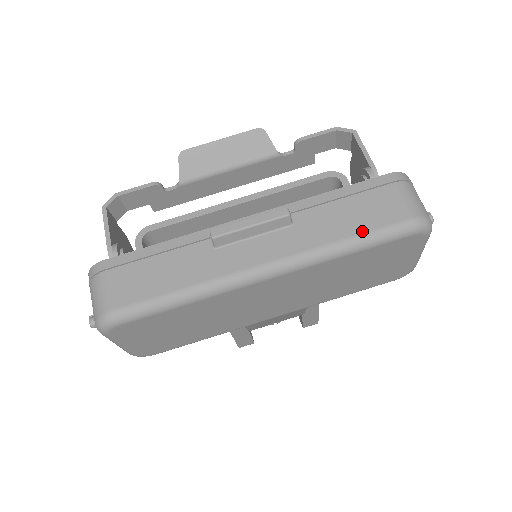
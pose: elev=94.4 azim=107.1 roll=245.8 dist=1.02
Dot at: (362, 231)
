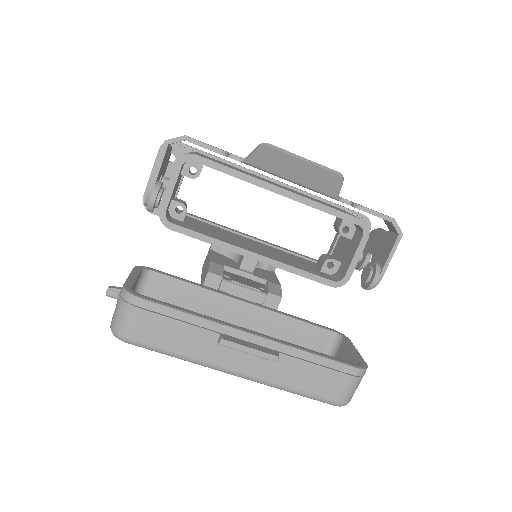
Dot at: (307, 391)
